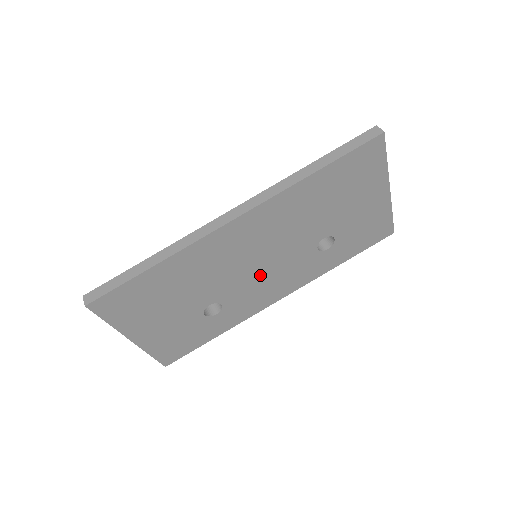
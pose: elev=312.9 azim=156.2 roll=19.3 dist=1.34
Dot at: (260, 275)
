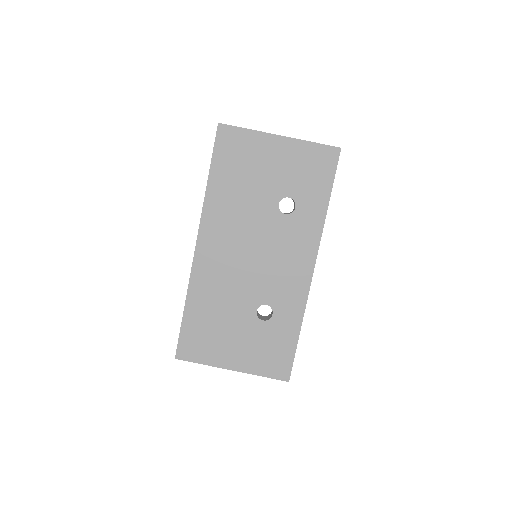
Dot at: (266, 265)
